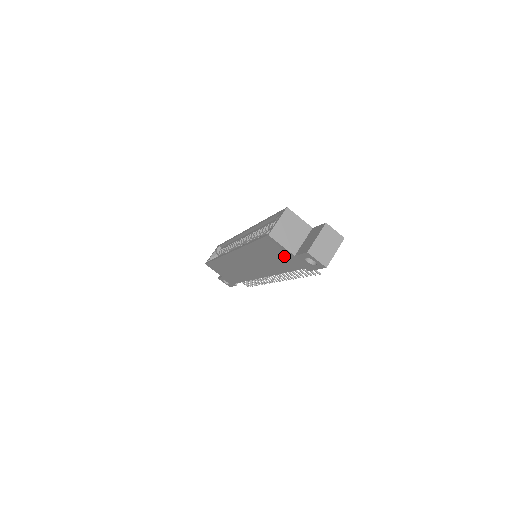
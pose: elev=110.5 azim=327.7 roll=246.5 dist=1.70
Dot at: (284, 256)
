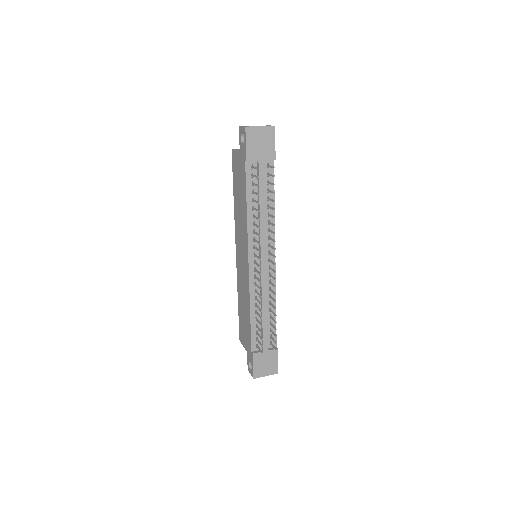
Dot at: (239, 167)
